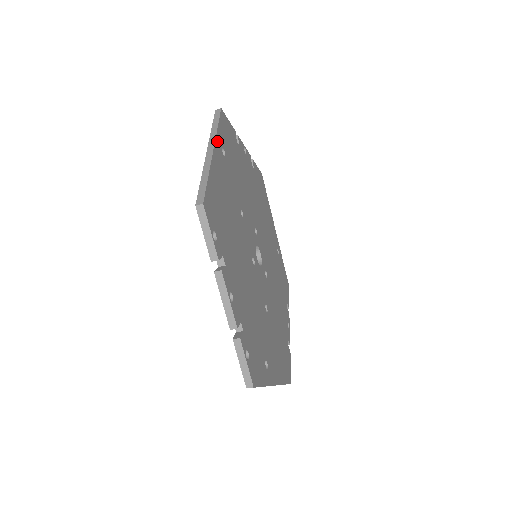
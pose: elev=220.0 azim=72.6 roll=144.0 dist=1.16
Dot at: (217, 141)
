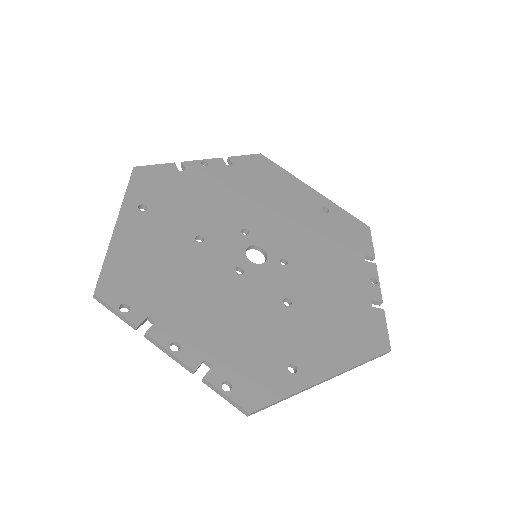
Dot at: (125, 208)
